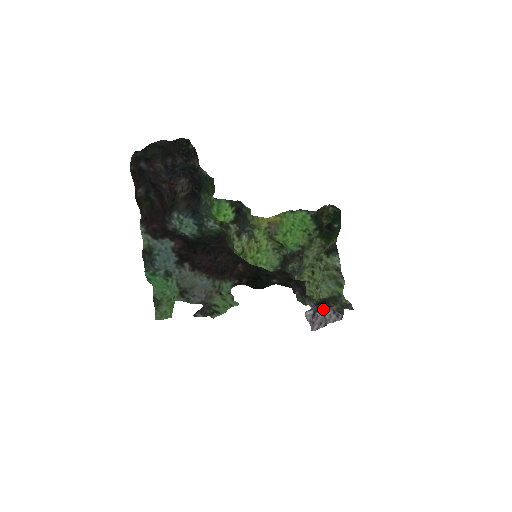
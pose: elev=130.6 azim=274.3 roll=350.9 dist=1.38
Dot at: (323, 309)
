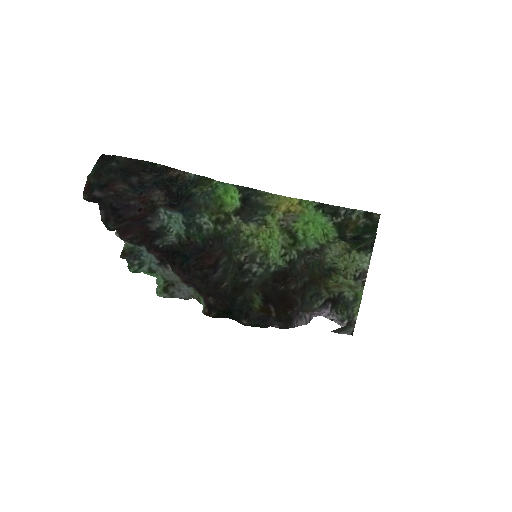
Dot at: (330, 310)
